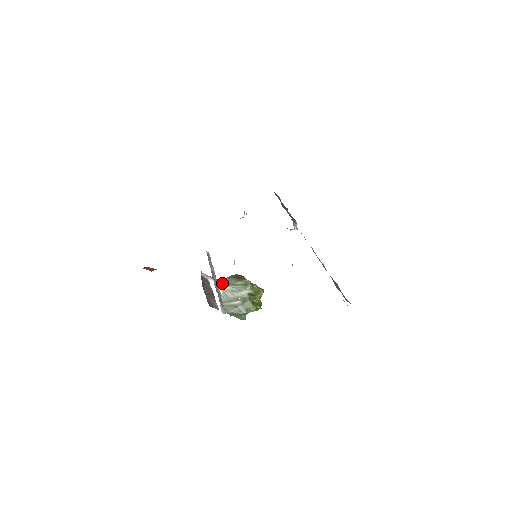
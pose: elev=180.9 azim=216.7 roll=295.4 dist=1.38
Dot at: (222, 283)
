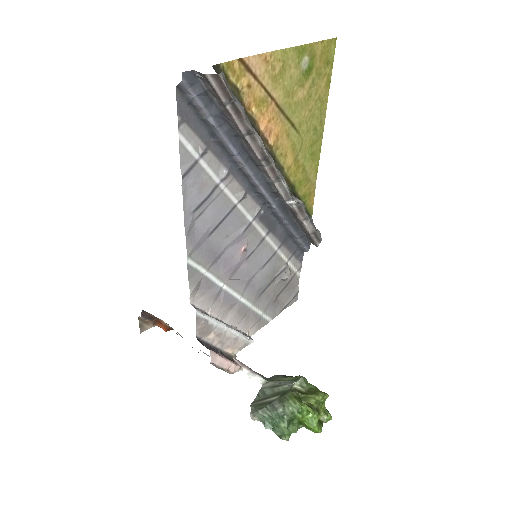
Dot at: (263, 378)
